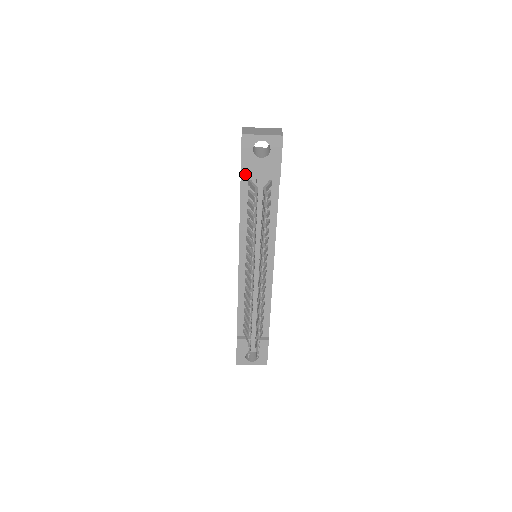
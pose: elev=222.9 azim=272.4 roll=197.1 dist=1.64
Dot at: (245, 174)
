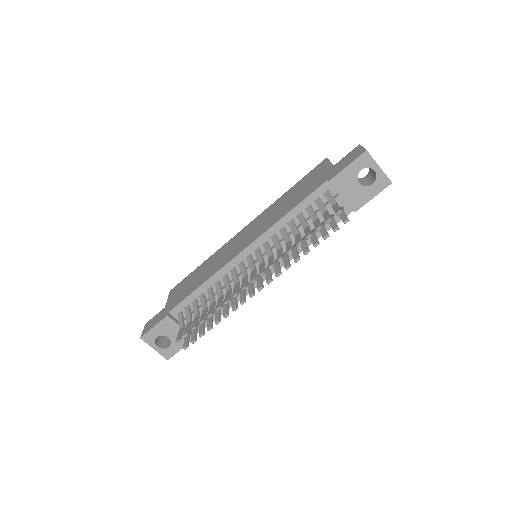
Dot at: (334, 183)
